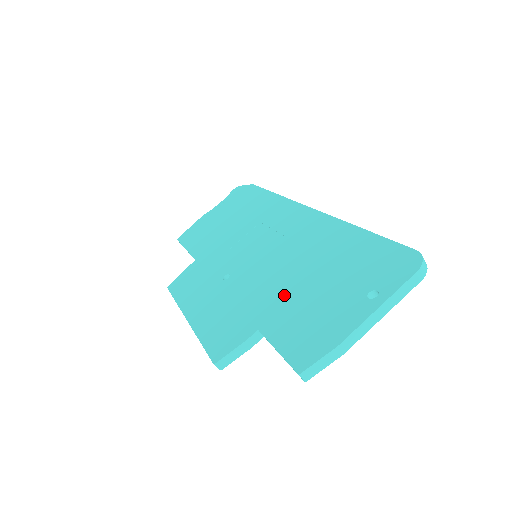
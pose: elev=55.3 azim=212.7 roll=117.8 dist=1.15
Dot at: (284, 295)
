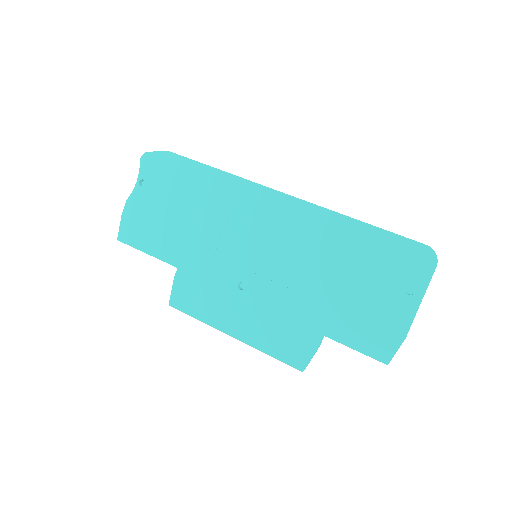
Dot at: (326, 300)
